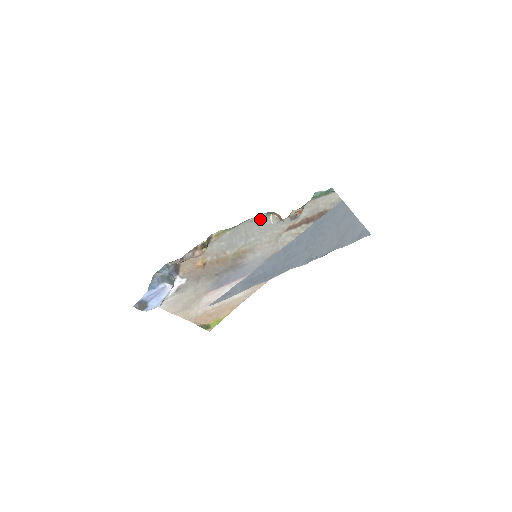
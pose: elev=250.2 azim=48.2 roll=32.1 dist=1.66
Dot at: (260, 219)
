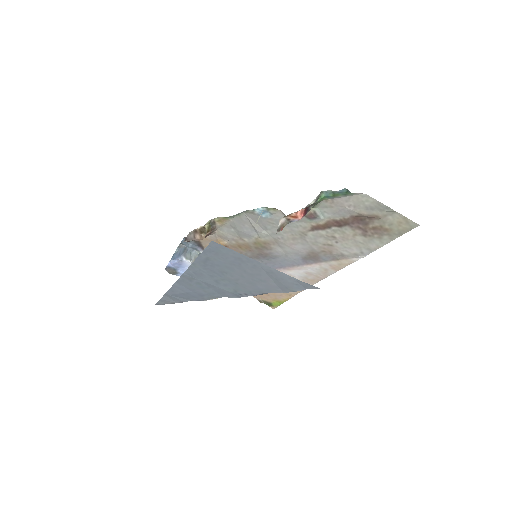
Dot at: (262, 212)
